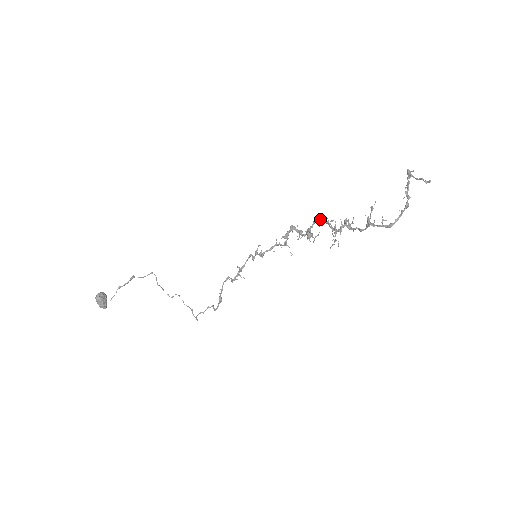
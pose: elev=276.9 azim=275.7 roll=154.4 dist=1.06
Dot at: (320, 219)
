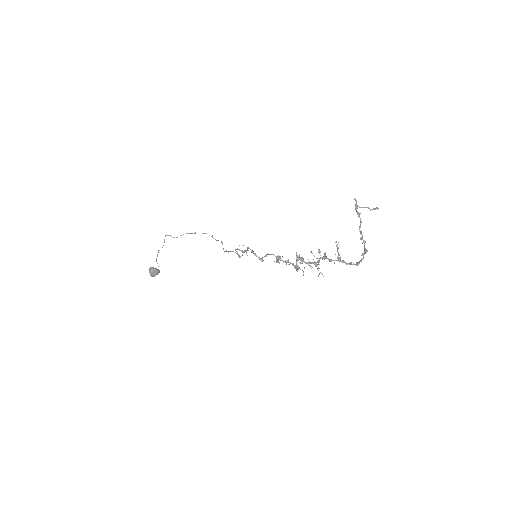
Dot at: occluded
